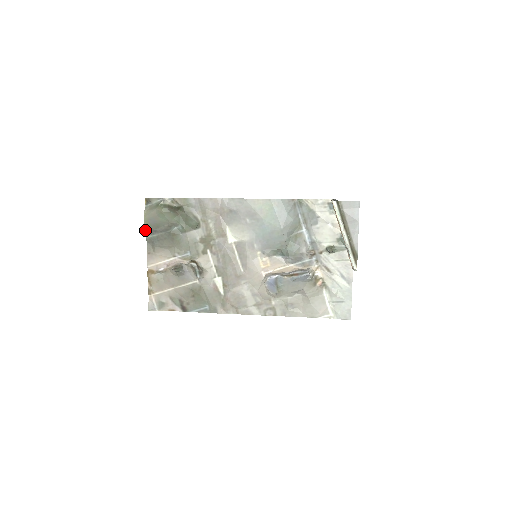
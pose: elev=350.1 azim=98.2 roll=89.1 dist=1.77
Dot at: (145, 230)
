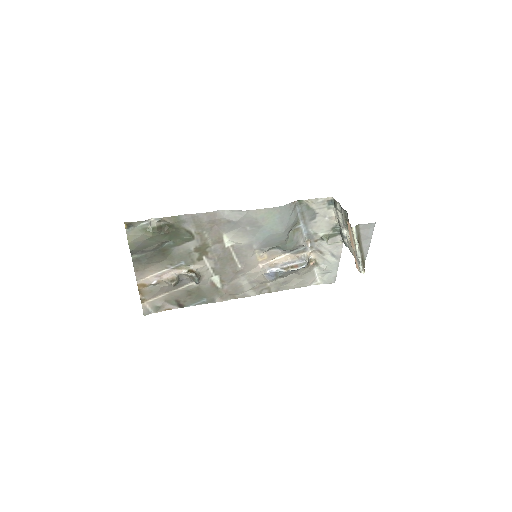
Dot at: (130, 252)
